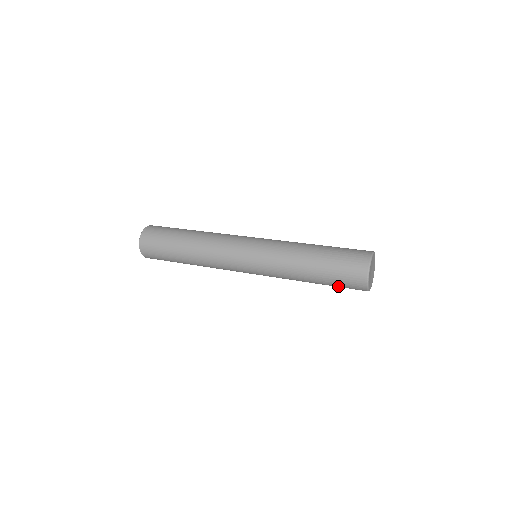
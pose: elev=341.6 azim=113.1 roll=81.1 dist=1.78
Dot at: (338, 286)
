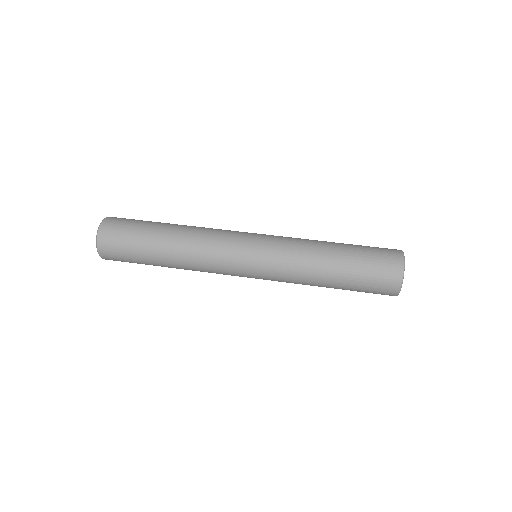
Dot at: occluded
